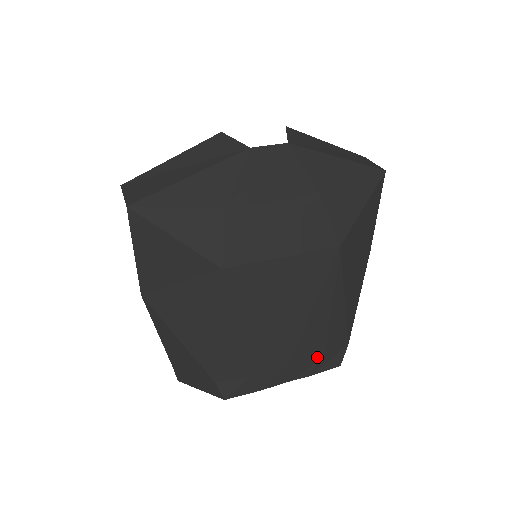
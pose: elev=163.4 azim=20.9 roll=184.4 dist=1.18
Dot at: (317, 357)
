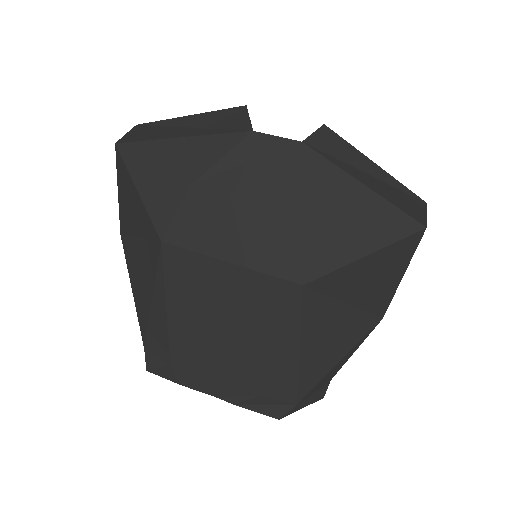
Dot at: (251, 392)
